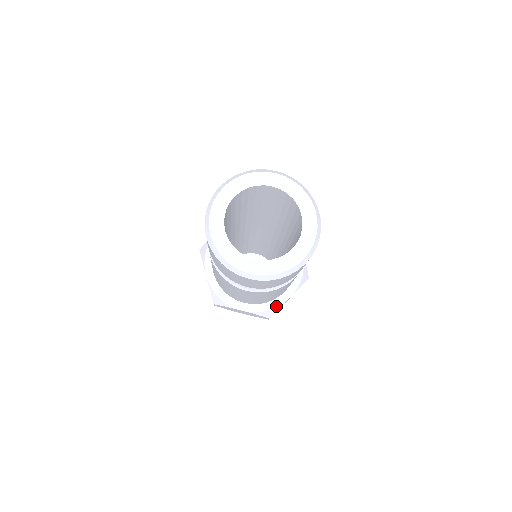
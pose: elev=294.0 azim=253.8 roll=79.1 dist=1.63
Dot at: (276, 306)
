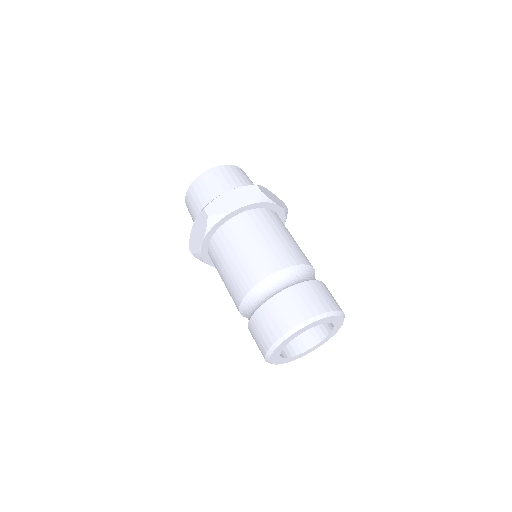
Dot at: occluded
